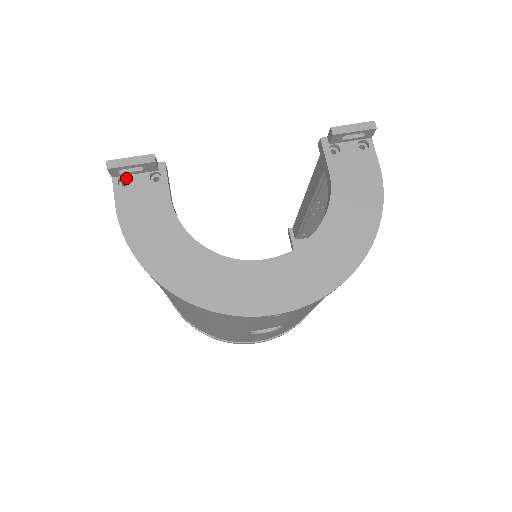
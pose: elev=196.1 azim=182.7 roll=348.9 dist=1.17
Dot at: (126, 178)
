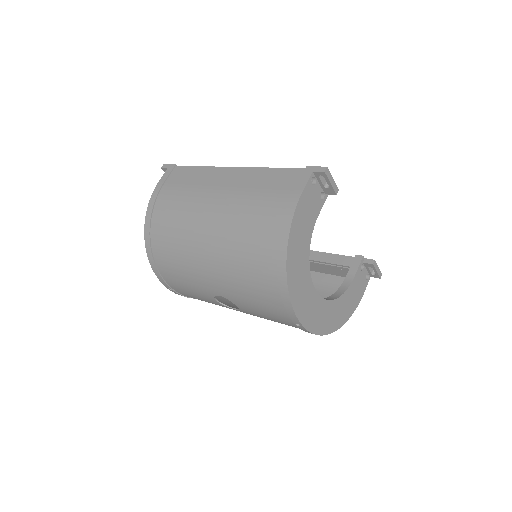
Dot at: (314, 179)
